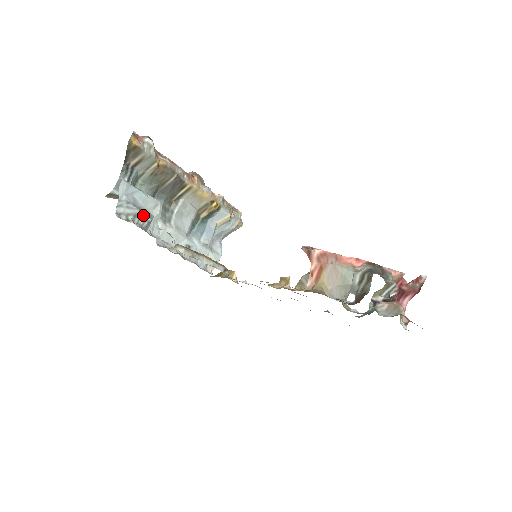
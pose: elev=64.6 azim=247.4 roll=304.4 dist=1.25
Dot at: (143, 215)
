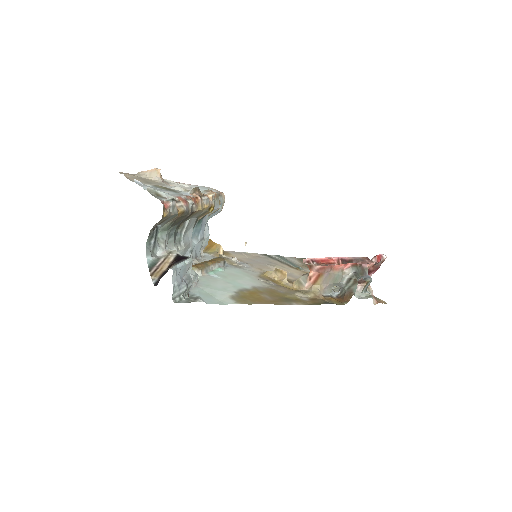
Dot at: (188, 285)
